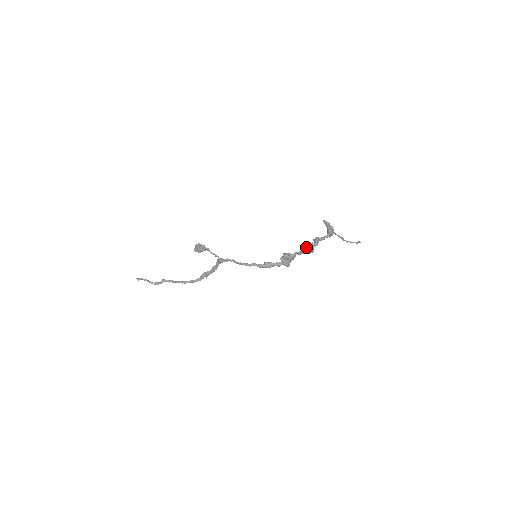
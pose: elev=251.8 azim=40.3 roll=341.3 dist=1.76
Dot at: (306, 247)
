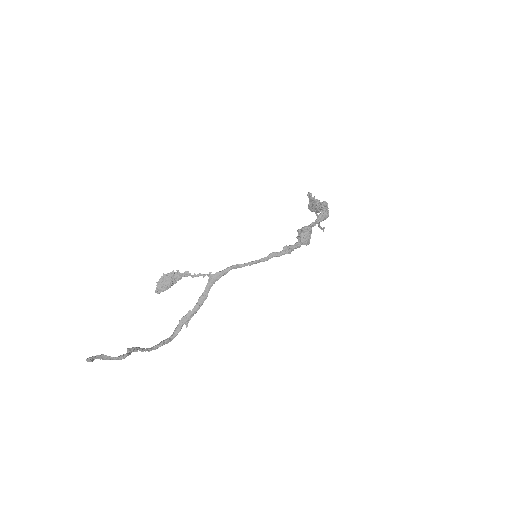
Dot at: (323, 210)
